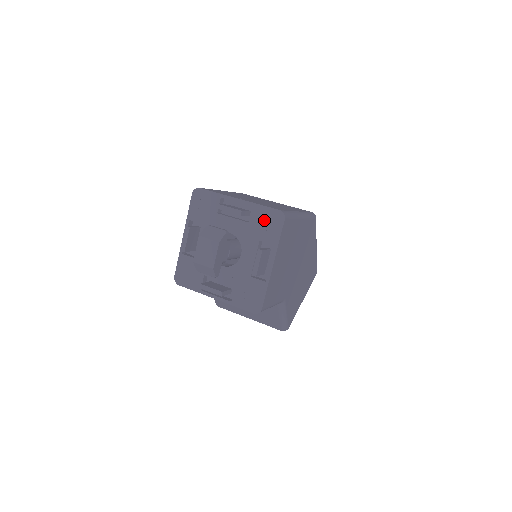
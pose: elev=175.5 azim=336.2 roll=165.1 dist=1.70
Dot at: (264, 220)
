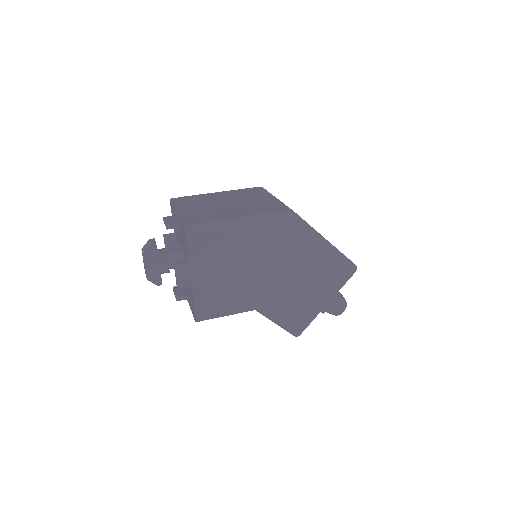
Dot at: (183, 233)
